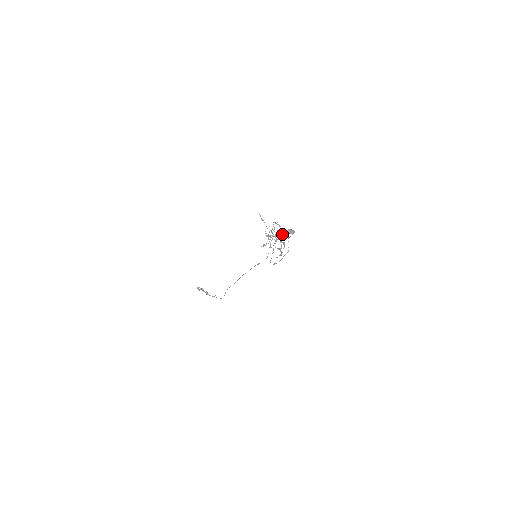
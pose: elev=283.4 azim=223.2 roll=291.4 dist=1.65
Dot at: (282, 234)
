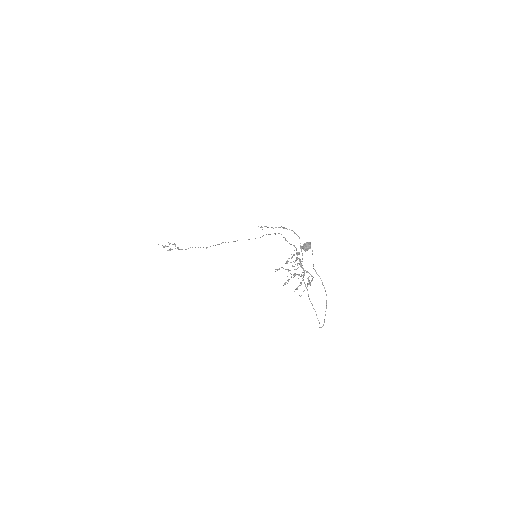
Dot at: occluded
